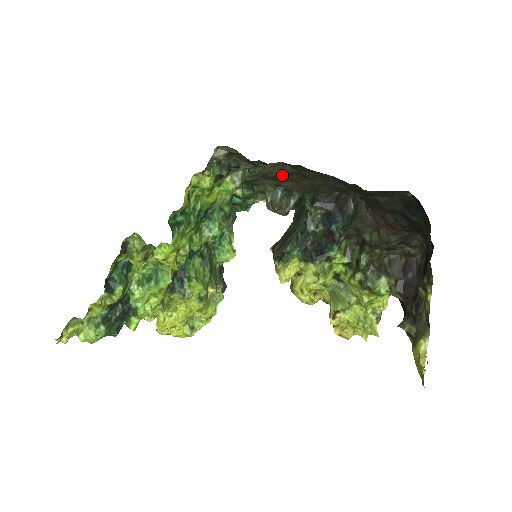
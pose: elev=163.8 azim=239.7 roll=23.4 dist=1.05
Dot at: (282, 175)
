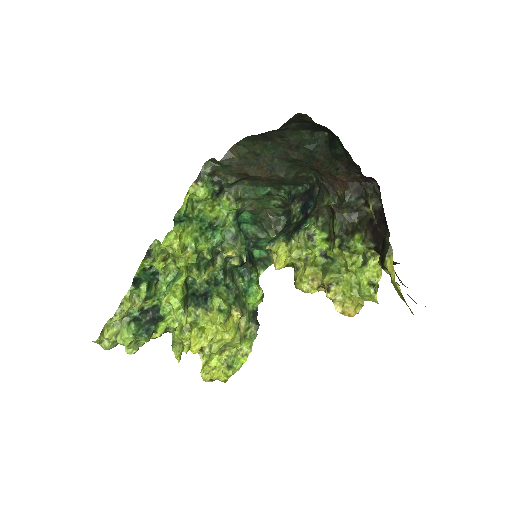
Dot at: (242, 160)
